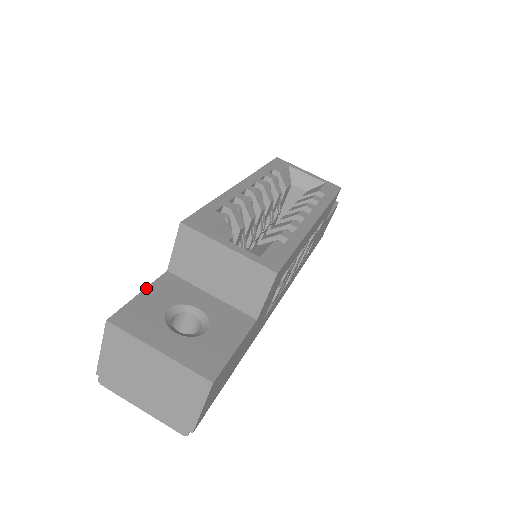
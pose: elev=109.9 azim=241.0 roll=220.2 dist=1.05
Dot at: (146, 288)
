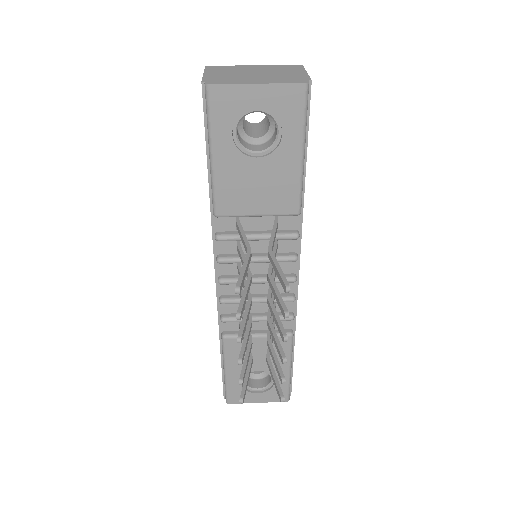
Dot at: occluded
